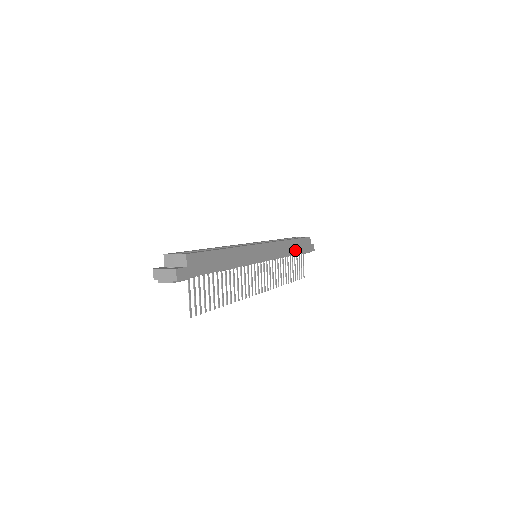
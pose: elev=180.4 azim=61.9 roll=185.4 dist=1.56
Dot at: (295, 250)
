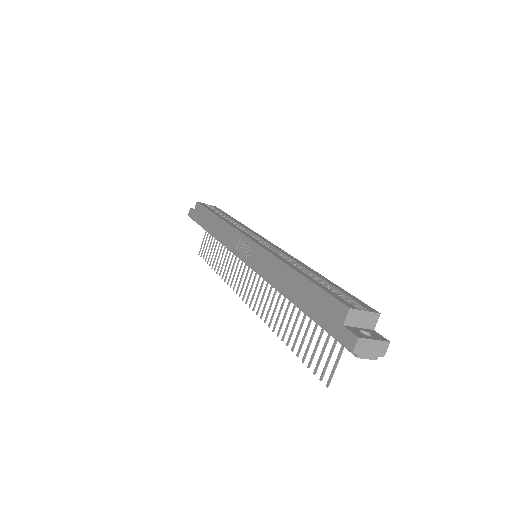
Dot at: occluded
